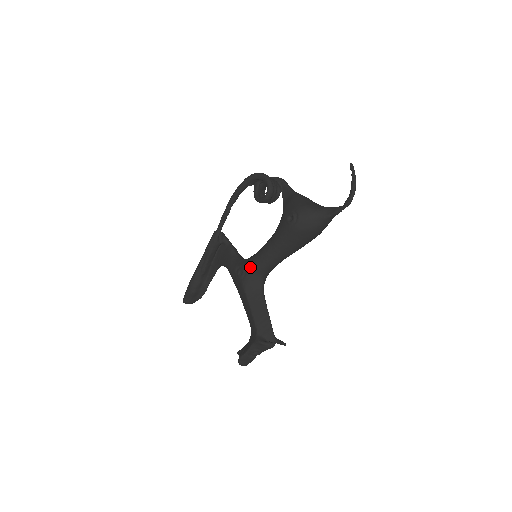
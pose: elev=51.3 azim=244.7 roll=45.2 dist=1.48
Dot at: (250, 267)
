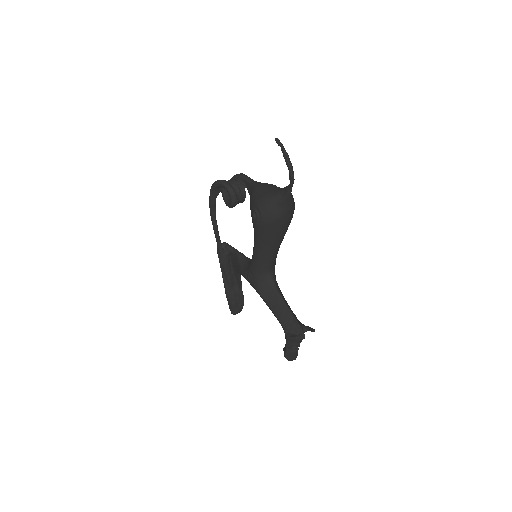
Dot at: (253, 270)
